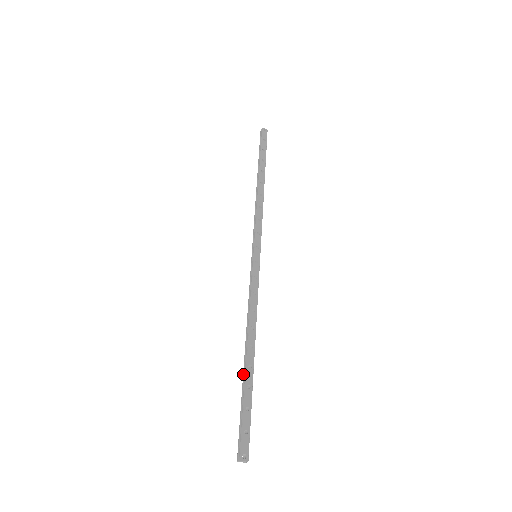
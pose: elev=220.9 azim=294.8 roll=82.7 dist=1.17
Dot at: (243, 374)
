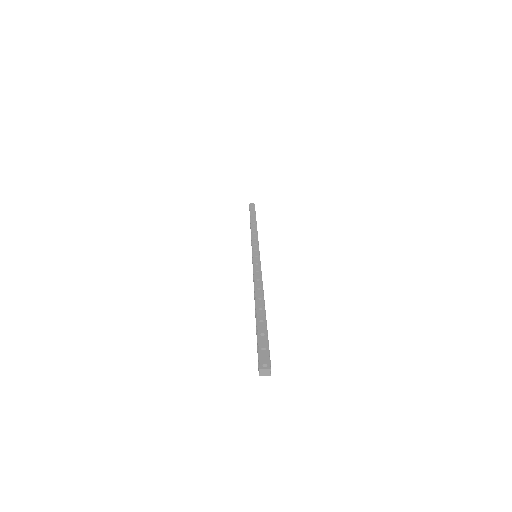
Dot at: occluded
